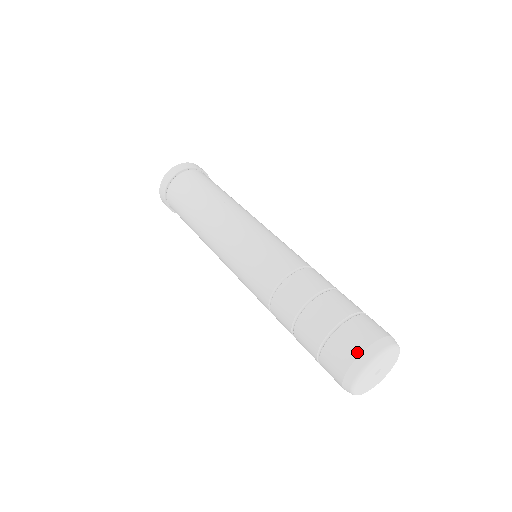
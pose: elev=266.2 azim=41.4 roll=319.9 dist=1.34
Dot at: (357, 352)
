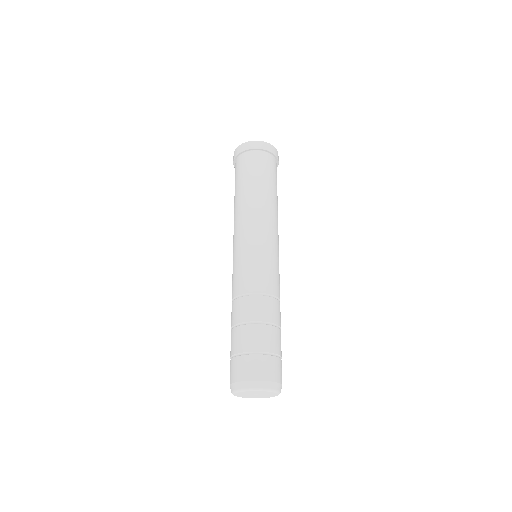
Dot at: (230, 381)
